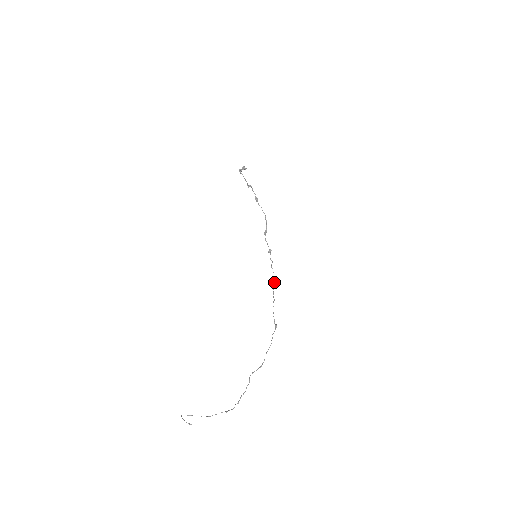
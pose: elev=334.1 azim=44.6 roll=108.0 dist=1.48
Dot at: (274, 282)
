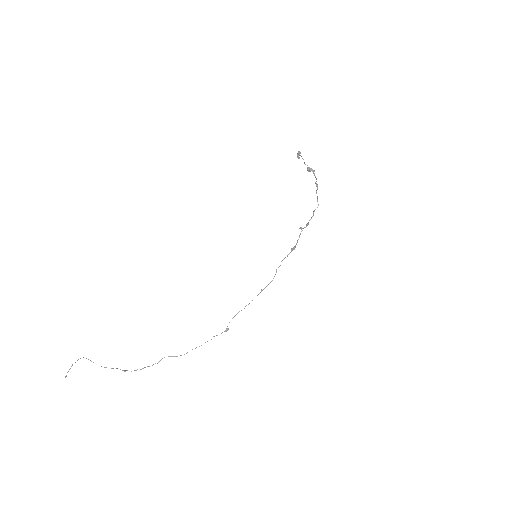
Dot at: (267, 285)
